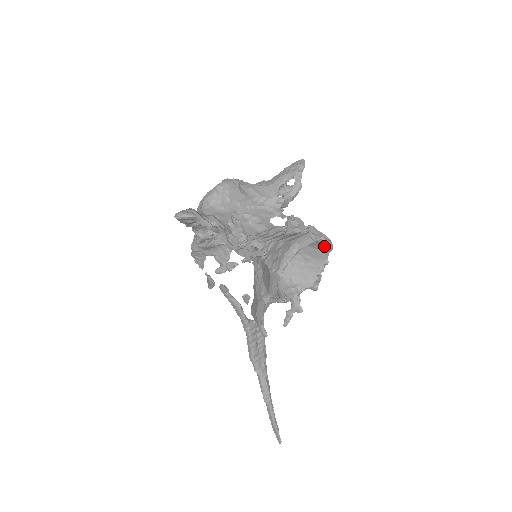
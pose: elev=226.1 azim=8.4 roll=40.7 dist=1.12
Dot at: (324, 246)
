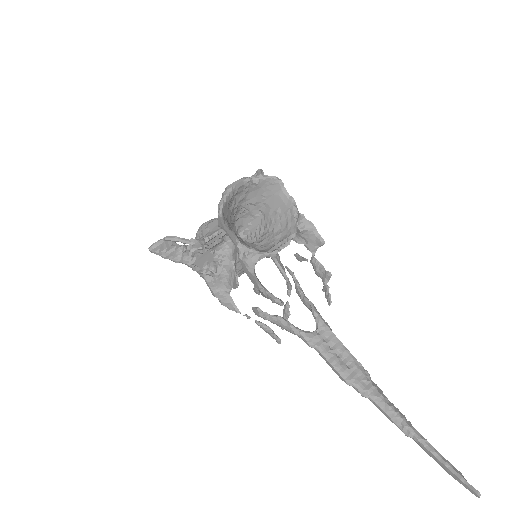
Dot at: (273, 185)
